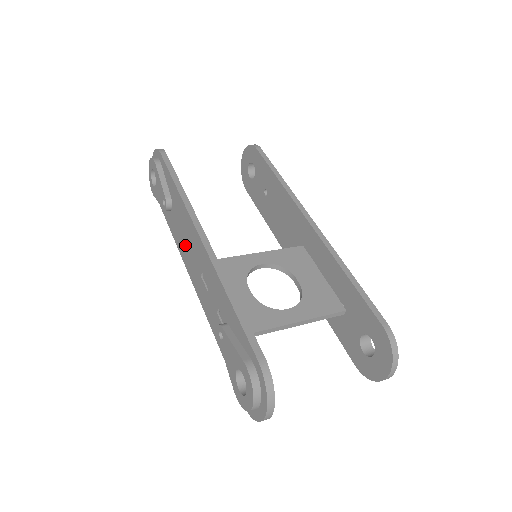
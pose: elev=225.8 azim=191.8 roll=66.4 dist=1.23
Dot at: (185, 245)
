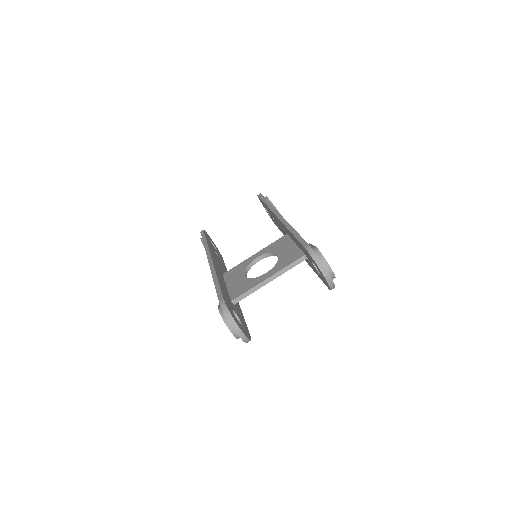
Dot at: occluded
